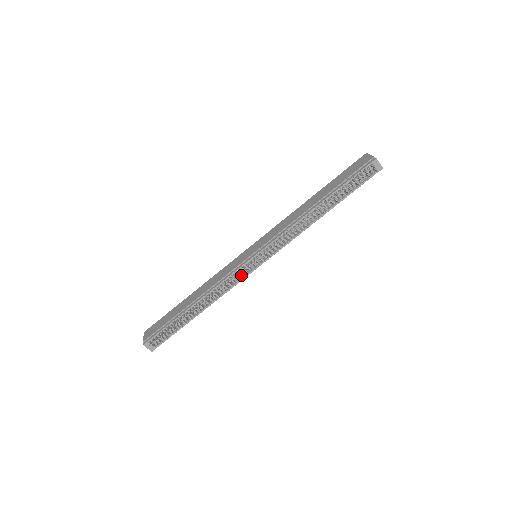
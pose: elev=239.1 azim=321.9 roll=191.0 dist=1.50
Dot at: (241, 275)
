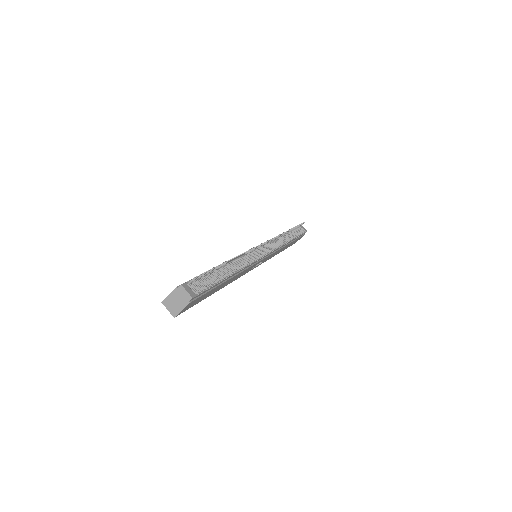
Dot at: occluded
